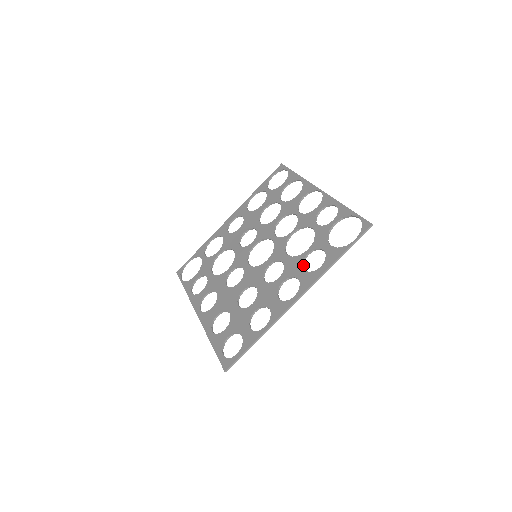
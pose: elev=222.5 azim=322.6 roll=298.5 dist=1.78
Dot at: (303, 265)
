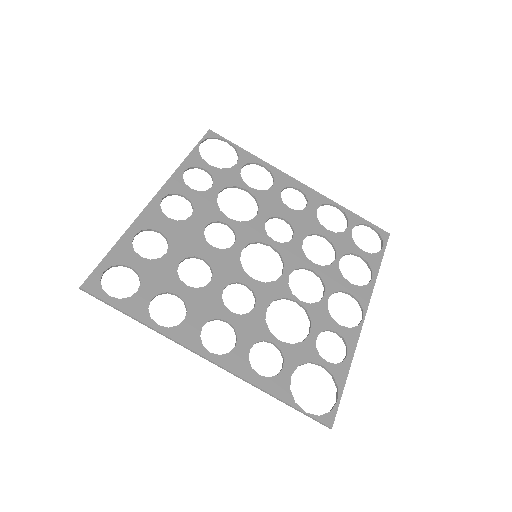
Dot at: occluded
